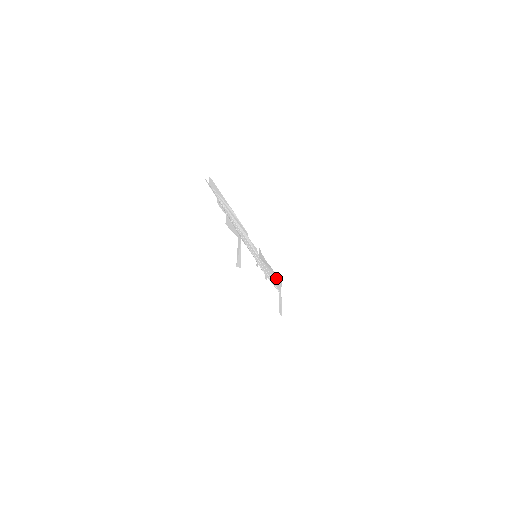
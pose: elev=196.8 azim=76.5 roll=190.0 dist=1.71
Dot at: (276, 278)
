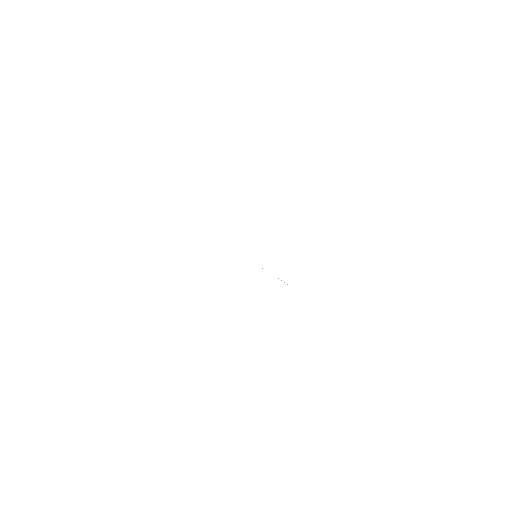
Dot at: occluded
